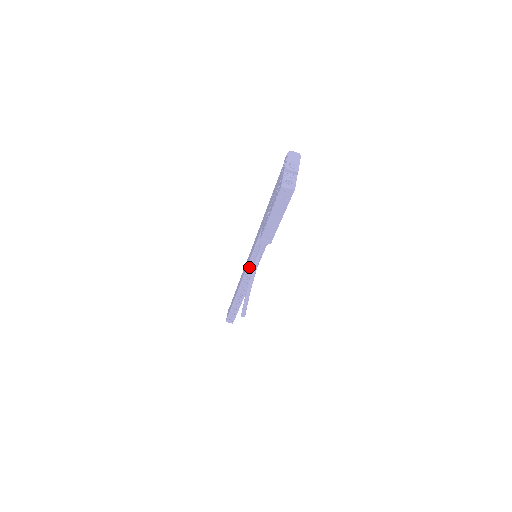
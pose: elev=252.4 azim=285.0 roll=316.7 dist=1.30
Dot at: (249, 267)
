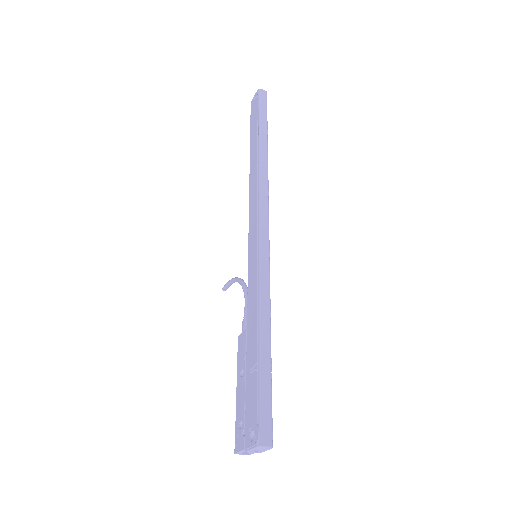
Dot at: occluded
